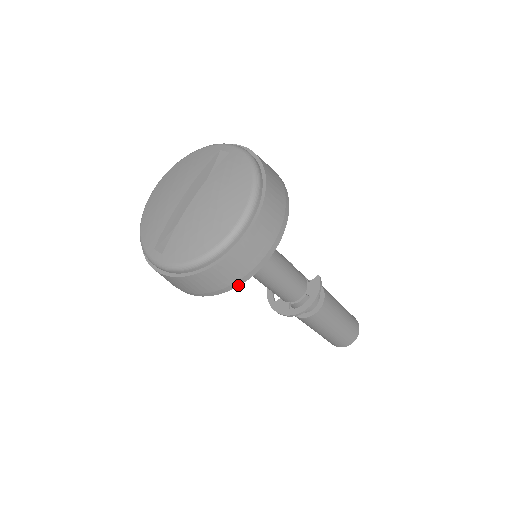
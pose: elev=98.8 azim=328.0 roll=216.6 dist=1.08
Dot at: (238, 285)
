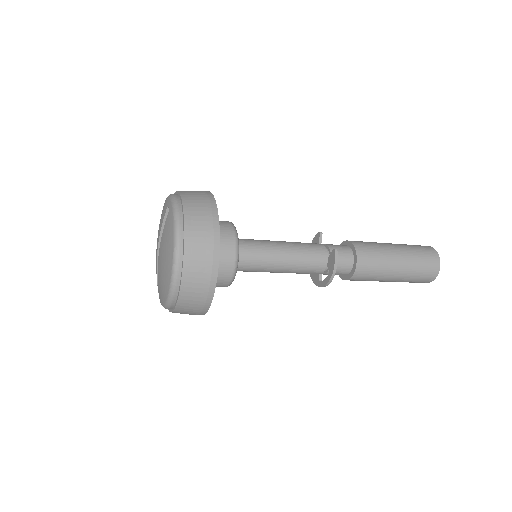
Dot at: (206, 312)
